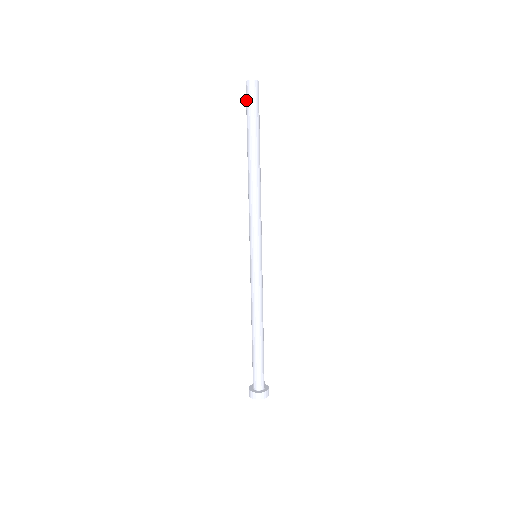
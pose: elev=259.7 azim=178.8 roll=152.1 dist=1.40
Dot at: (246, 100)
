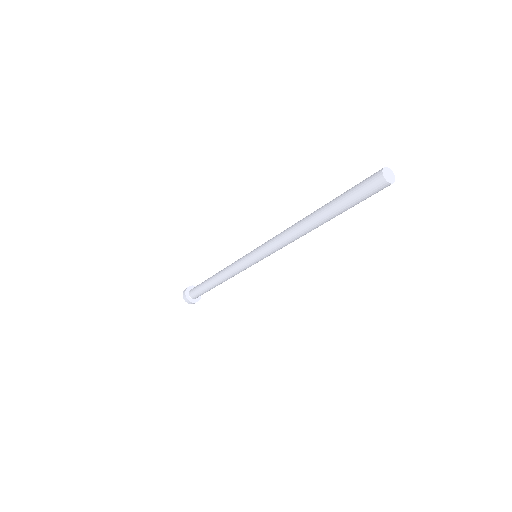
Dot at: (368, 192)
